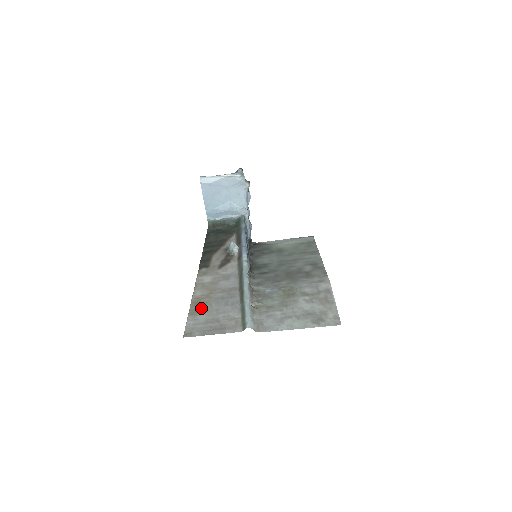
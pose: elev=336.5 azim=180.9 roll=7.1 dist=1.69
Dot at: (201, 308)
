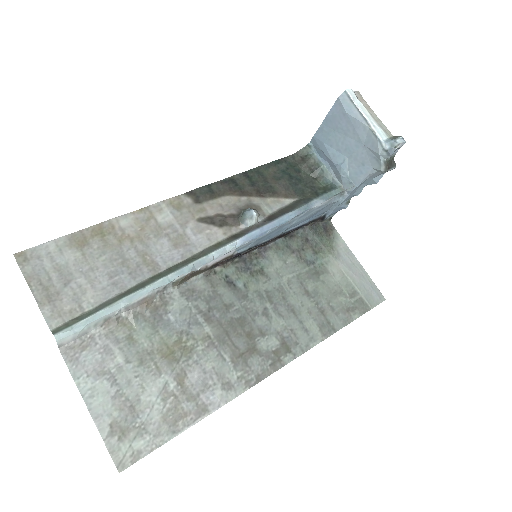
Dot at: (90, 244)
